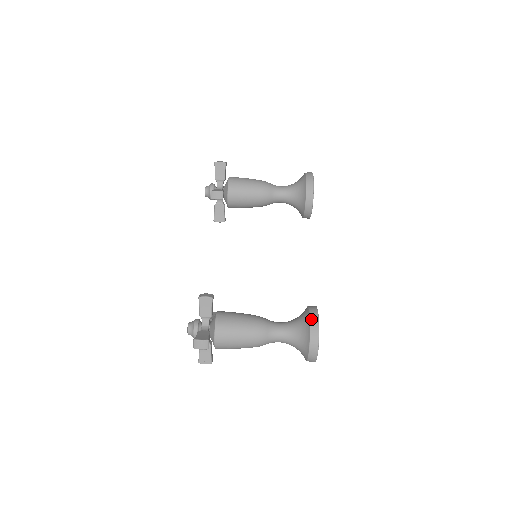
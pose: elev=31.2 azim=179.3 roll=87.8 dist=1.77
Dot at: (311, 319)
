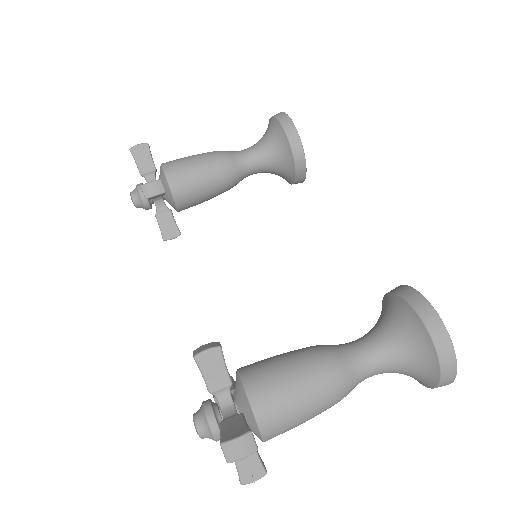
Dot at: (415, 306)
